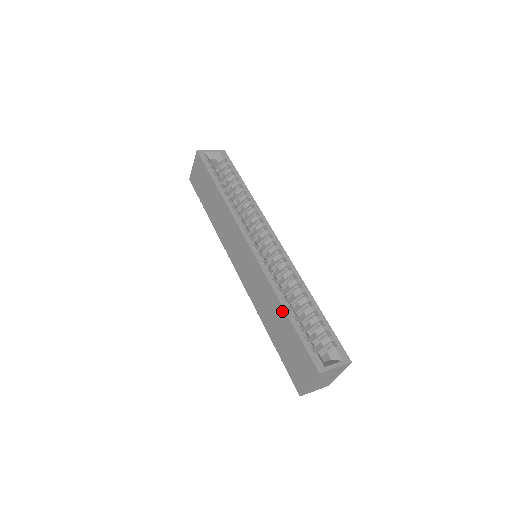
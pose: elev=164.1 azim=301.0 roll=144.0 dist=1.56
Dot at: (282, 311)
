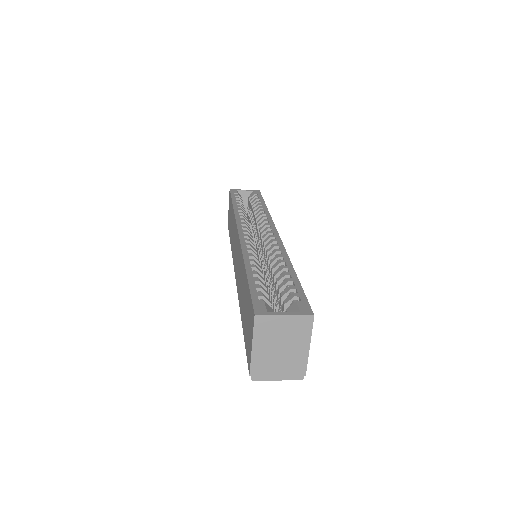
Dot at: (245, 273)
